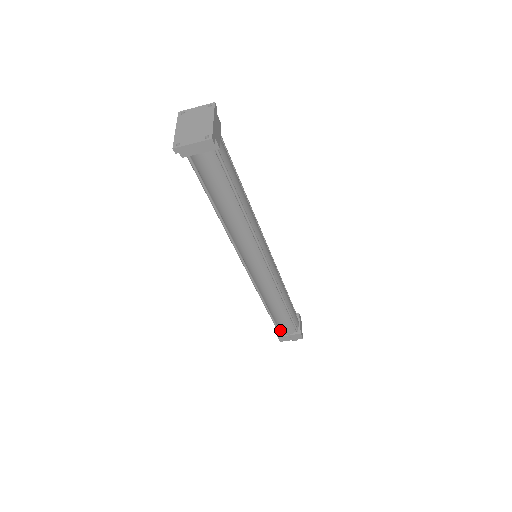
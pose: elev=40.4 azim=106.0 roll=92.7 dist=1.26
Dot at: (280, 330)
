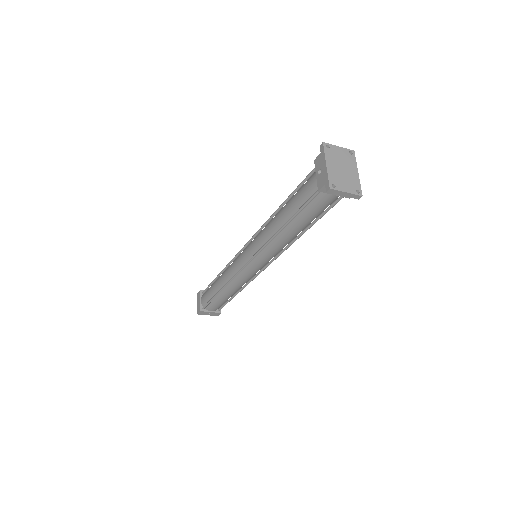
Dot at: (206, 306)
